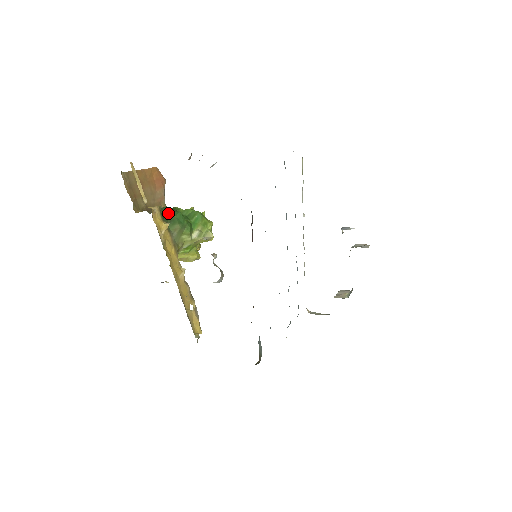
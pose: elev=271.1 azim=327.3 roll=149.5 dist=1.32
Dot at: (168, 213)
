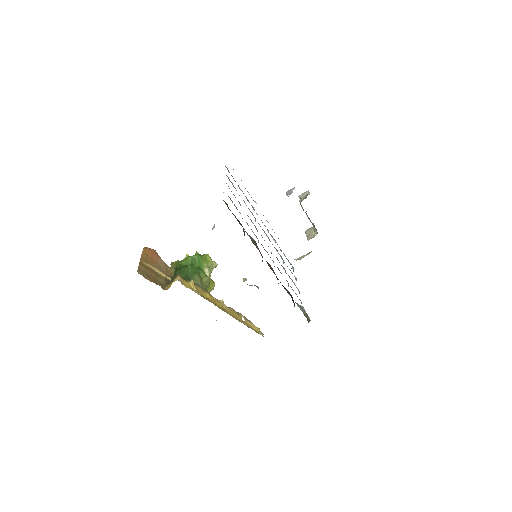
Dot at: (183, 273)
